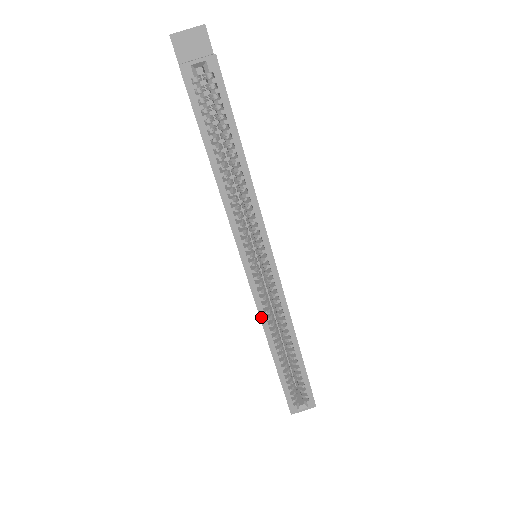
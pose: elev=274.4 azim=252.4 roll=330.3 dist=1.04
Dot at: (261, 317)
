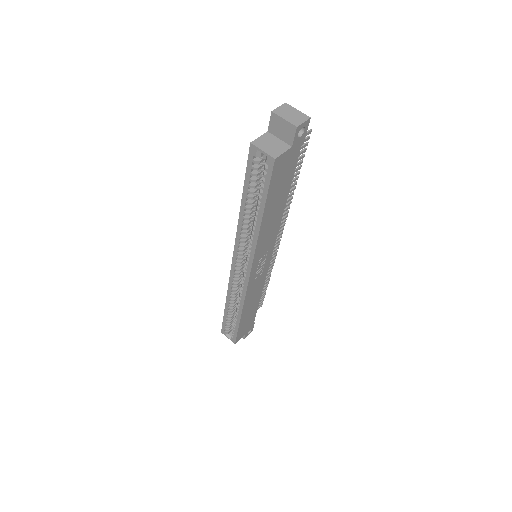
Dot at: (229, 285)
